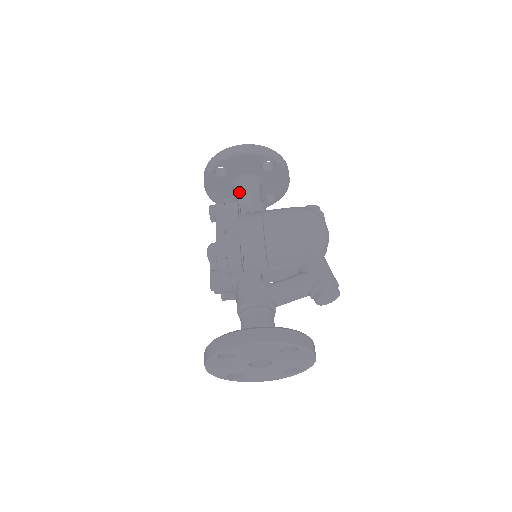
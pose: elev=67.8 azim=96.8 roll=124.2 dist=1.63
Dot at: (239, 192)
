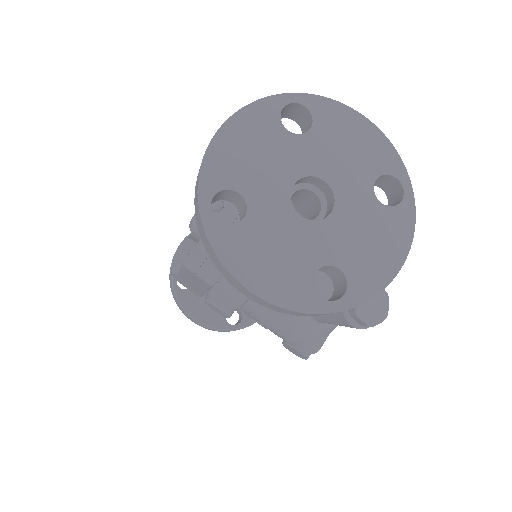
Dot at: occluded
